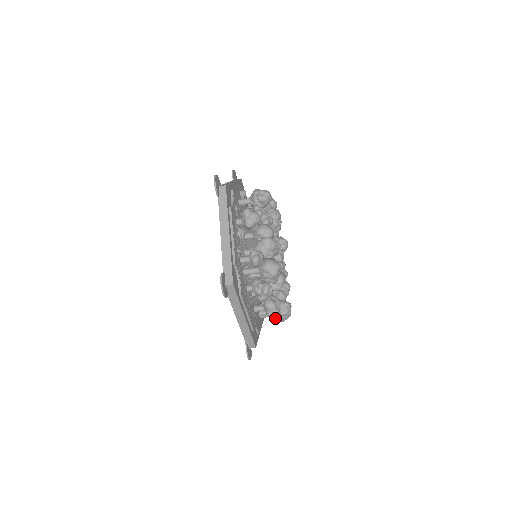
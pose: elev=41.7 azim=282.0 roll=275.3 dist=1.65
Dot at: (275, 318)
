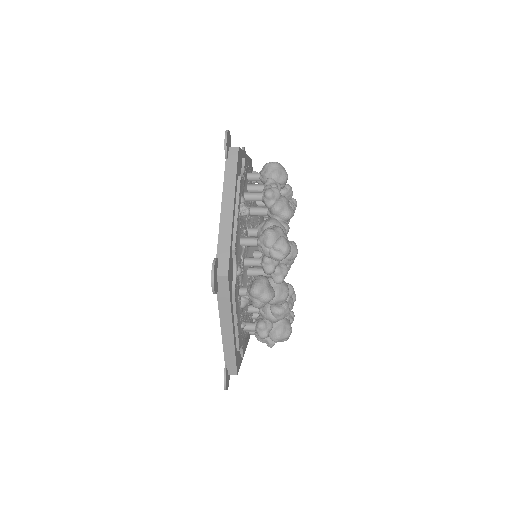
Dot at: occluded
